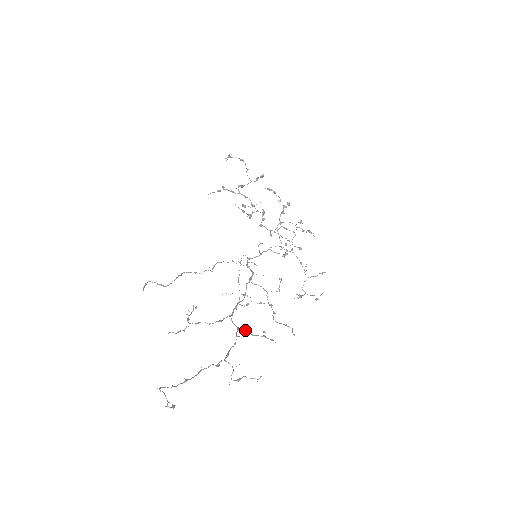
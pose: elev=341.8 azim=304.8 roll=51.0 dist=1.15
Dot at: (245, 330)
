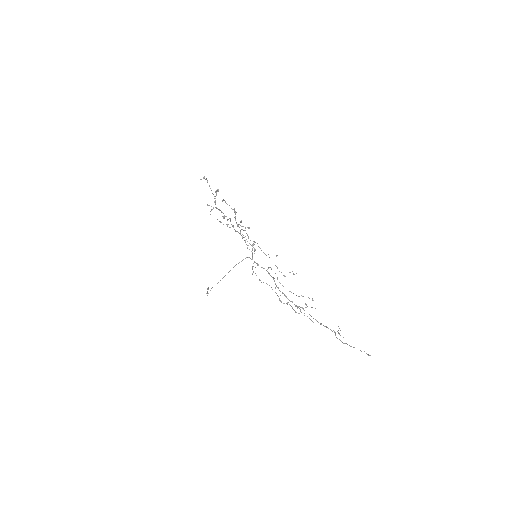
Dot at: occluded
